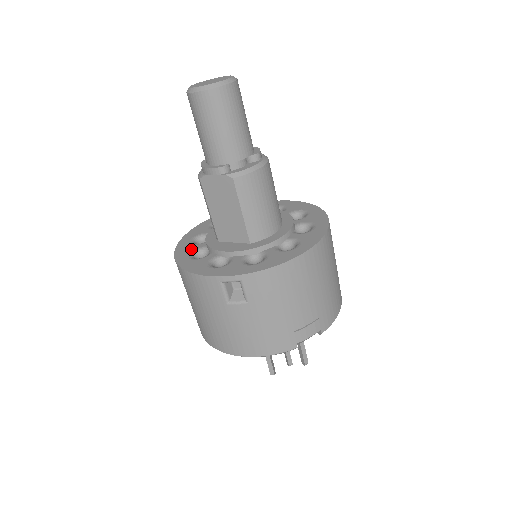
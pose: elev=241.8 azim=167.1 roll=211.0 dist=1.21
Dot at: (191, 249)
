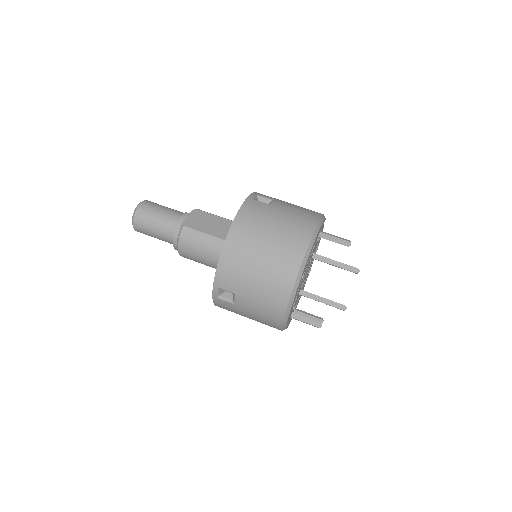
Dot at: occluded
